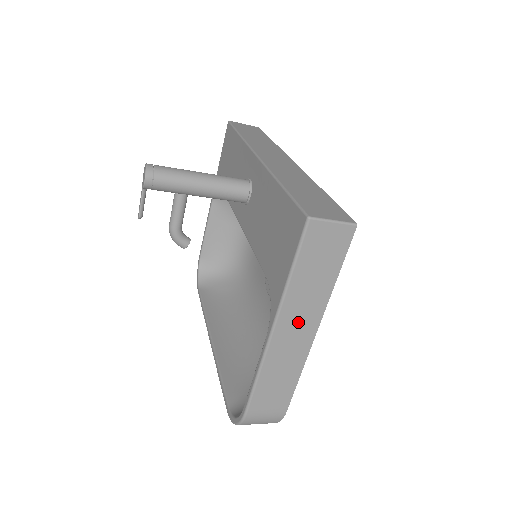
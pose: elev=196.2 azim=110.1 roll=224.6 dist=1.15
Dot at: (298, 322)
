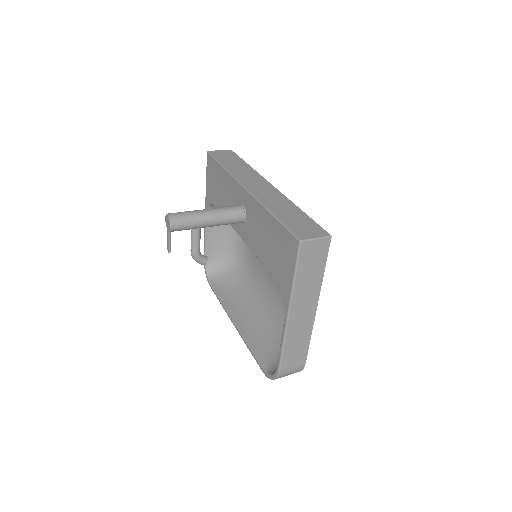
Dot at: (304, 305)
